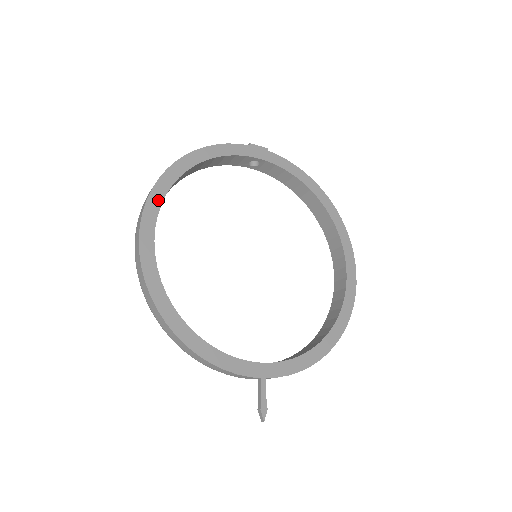
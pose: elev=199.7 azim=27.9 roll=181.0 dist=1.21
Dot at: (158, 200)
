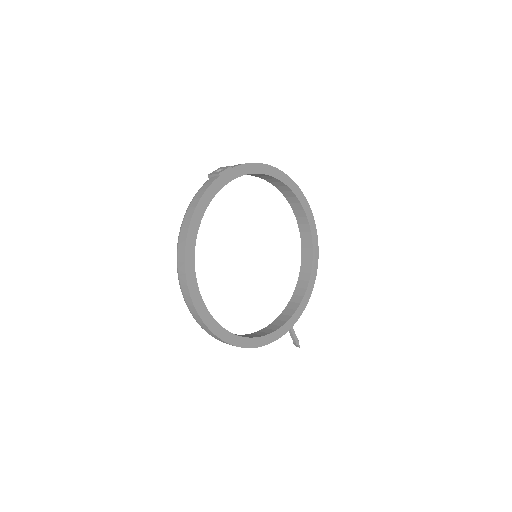
Dot at: (193, 280)
